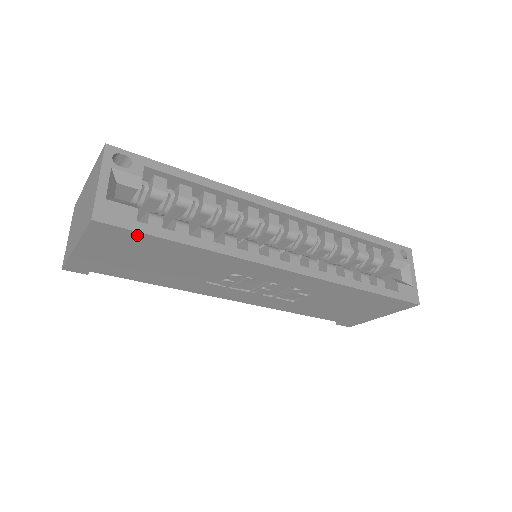
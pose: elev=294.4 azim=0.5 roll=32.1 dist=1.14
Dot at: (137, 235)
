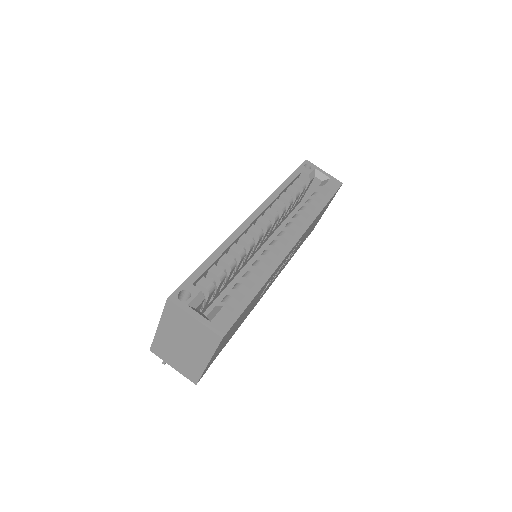
Dot at: occluded
